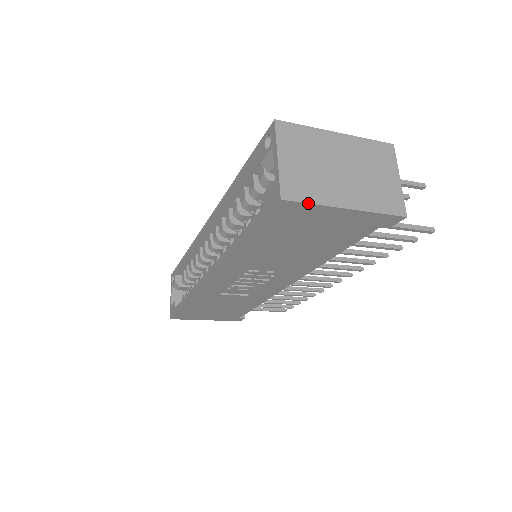
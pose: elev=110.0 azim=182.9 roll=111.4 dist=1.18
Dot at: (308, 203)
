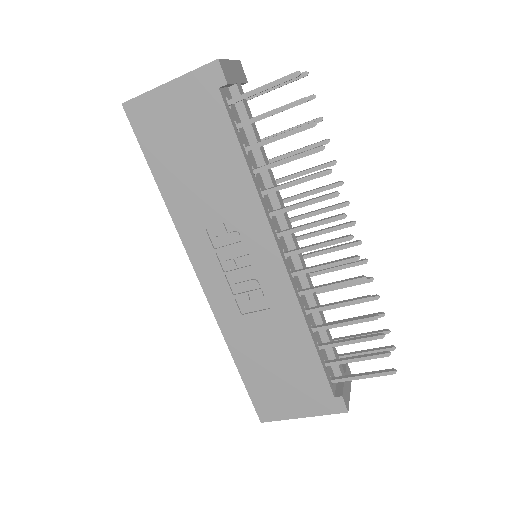
Dot at: (139, 96)
